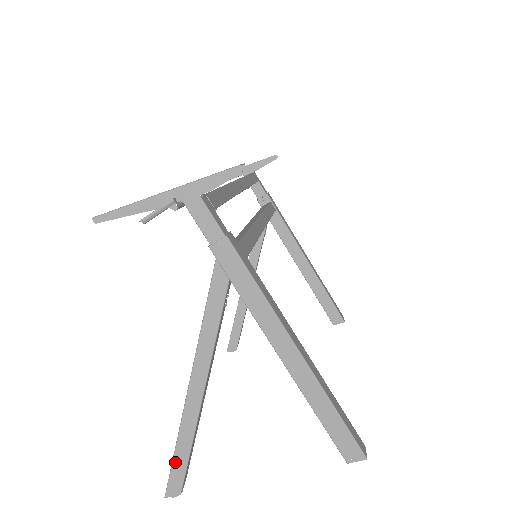
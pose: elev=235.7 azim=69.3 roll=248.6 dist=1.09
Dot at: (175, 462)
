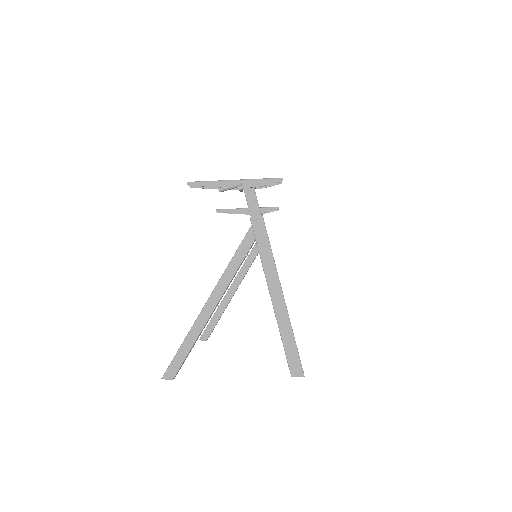
Dot at: (179, 353)
